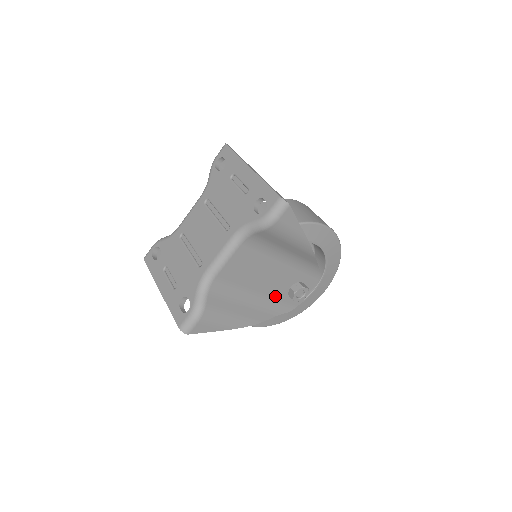
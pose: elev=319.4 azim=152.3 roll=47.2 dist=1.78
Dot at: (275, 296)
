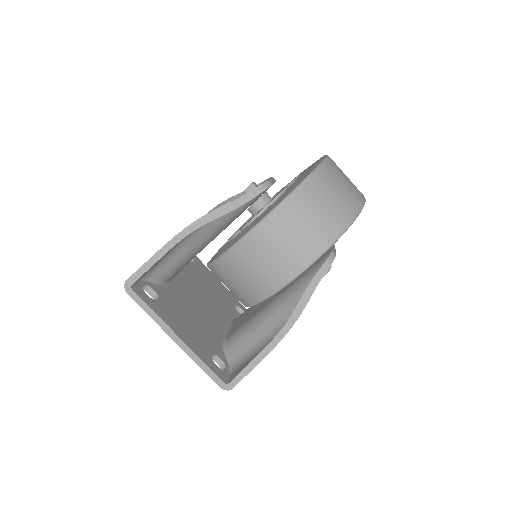
Dot at: occluded
